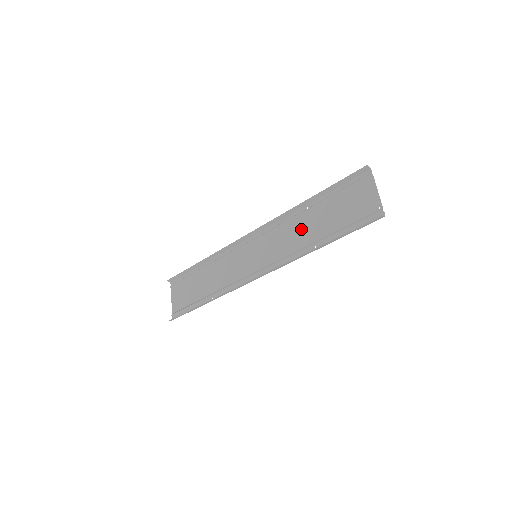
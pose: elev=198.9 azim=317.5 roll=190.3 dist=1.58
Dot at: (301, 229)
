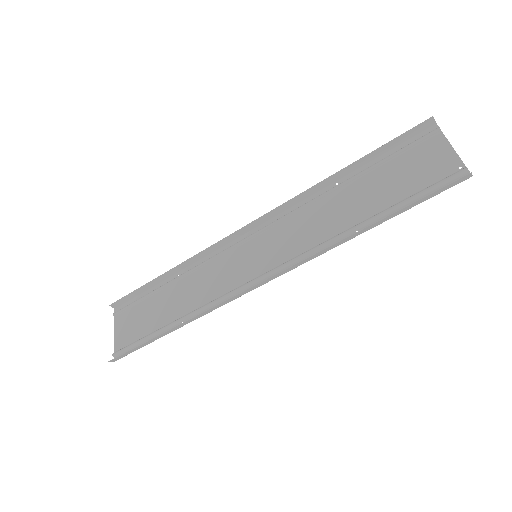
Dot at: (329, 212)
